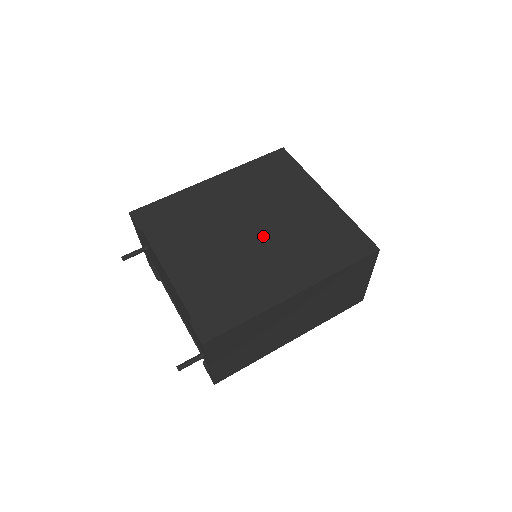
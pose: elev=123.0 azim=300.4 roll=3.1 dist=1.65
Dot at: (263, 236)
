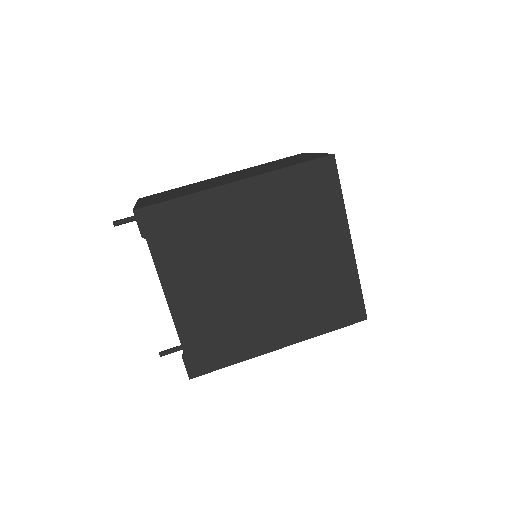
Dot at: (271, 280)
